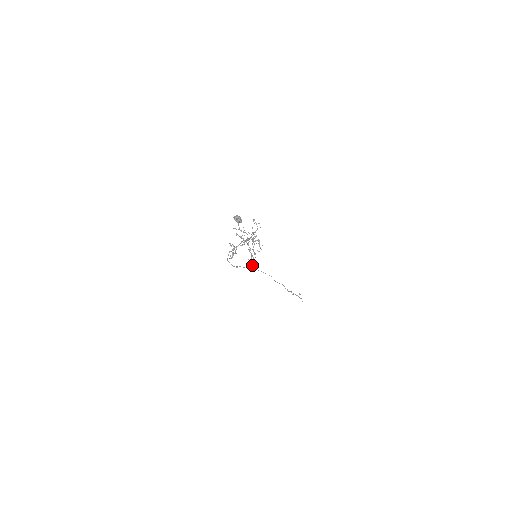
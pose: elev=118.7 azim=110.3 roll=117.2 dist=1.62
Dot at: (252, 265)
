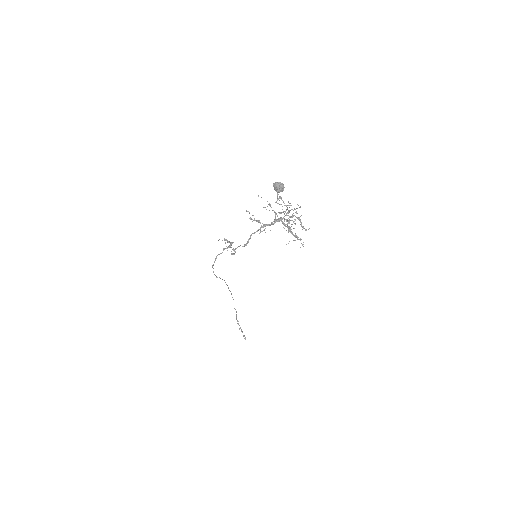
Dot at: occluded
